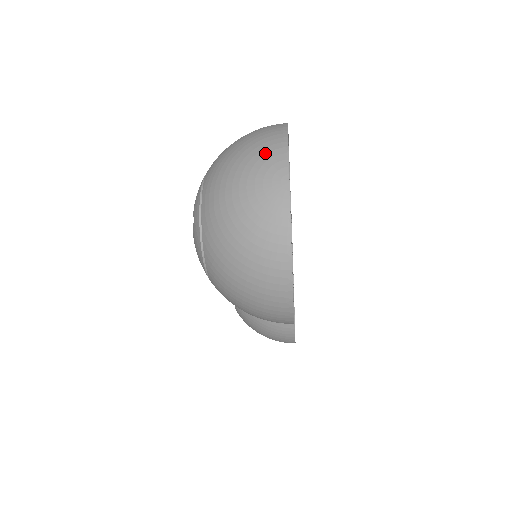
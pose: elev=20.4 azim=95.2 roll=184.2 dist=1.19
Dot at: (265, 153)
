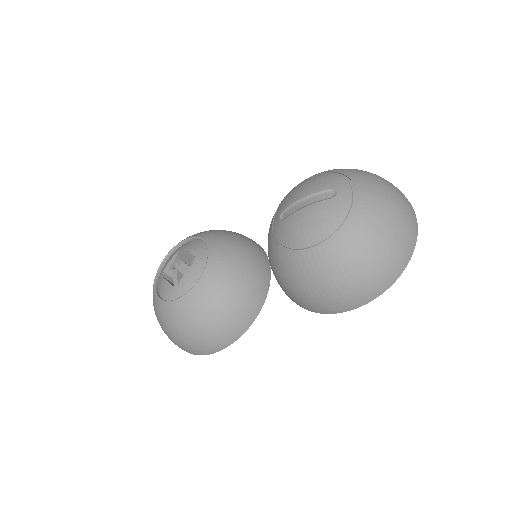
Dot at: (400, 191)
